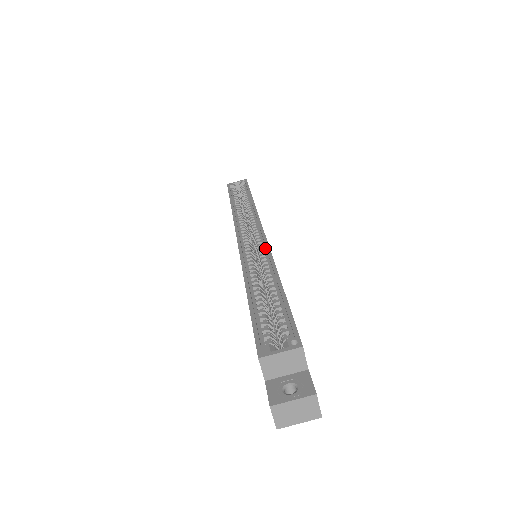
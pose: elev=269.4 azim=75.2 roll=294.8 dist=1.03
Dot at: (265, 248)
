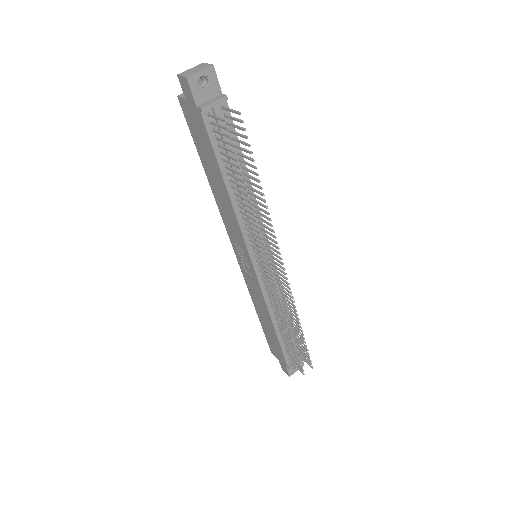
Dot at: occluded
